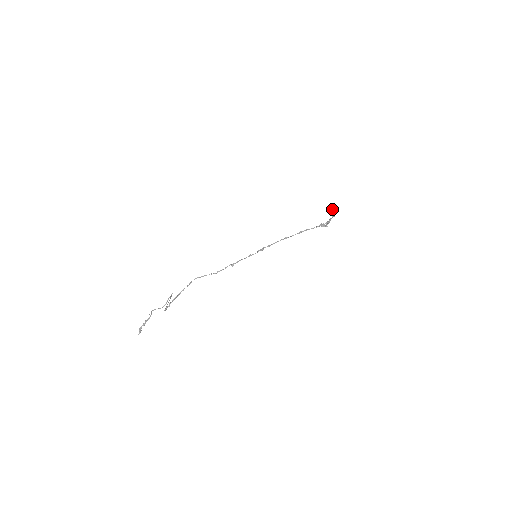
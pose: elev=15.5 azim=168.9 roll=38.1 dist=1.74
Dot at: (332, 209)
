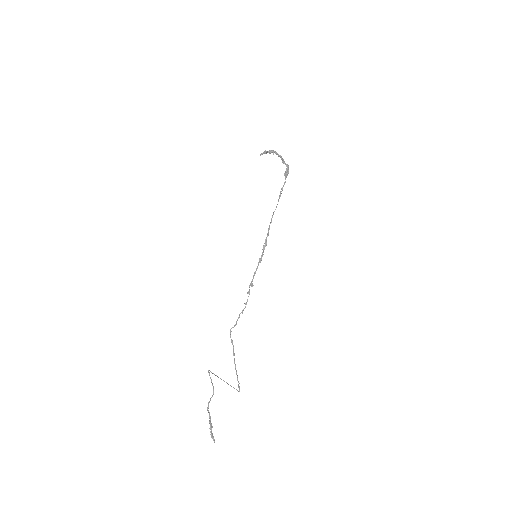
Dot at: (263, 153)
